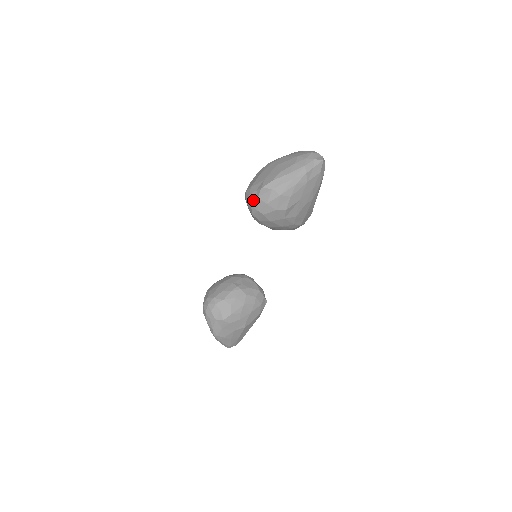
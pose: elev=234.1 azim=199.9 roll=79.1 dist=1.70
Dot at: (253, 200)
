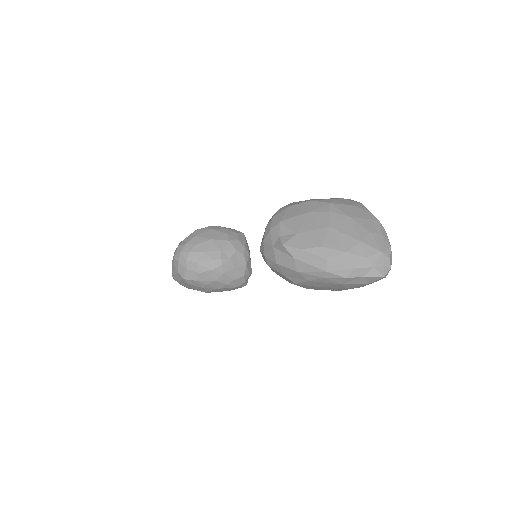
Dot at: (268, 241)
